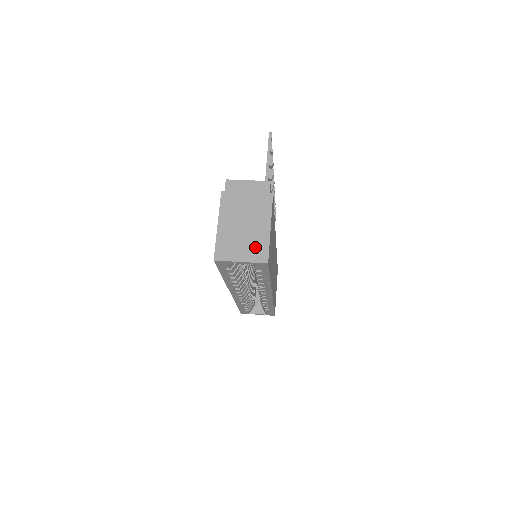
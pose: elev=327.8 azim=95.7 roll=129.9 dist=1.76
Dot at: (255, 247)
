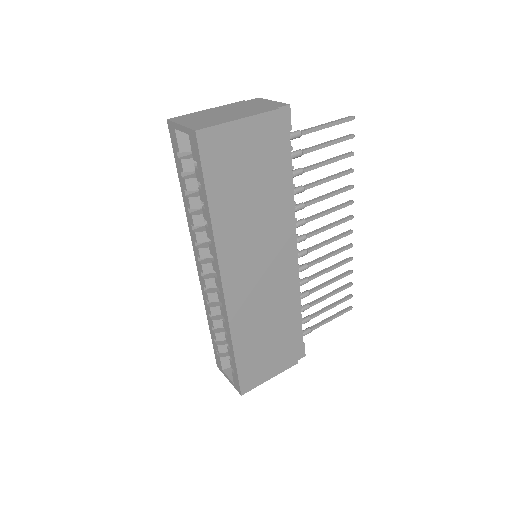
Dot at: (206, 122)
